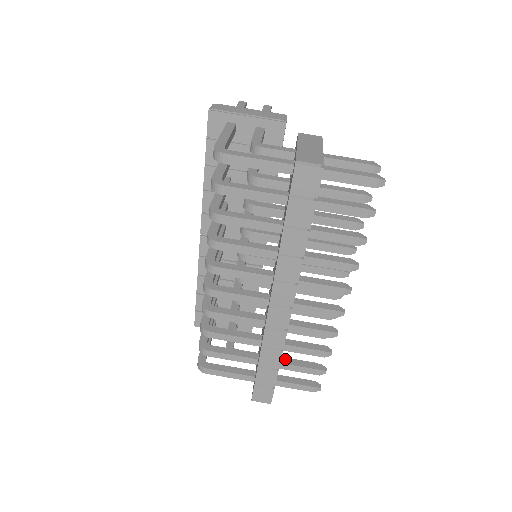
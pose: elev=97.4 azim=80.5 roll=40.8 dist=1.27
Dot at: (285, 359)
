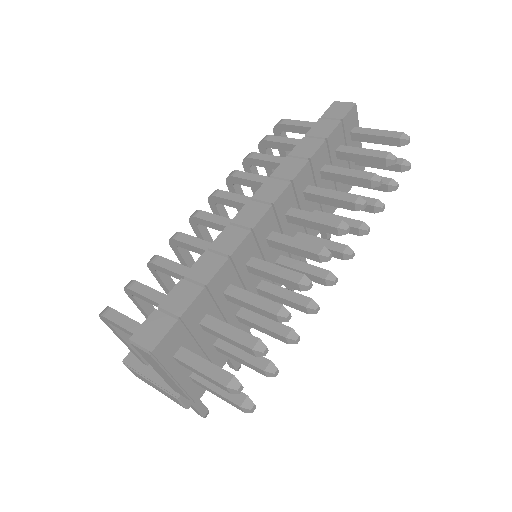
Dot at: occluded
